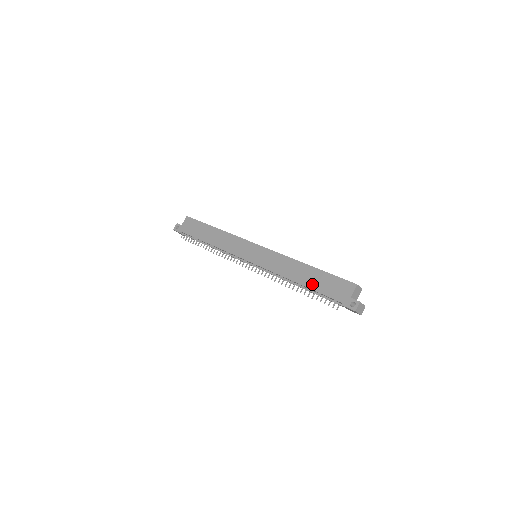
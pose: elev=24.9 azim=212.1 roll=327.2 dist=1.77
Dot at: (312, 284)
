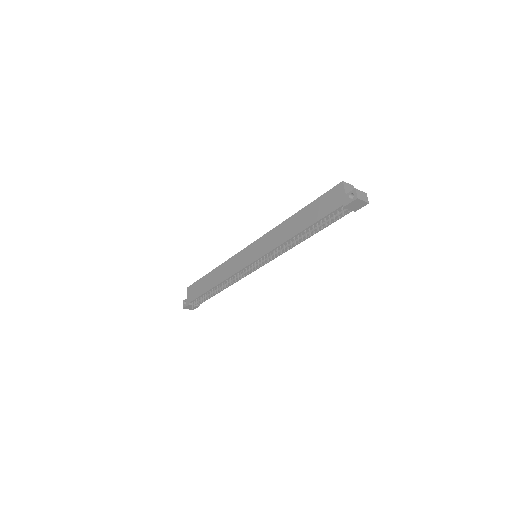
Dot at: (309, 221)
